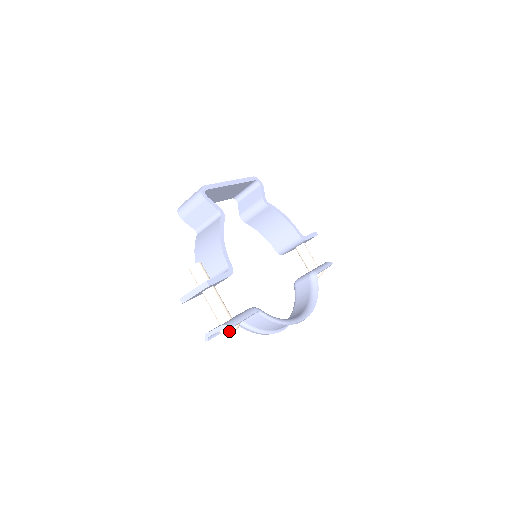
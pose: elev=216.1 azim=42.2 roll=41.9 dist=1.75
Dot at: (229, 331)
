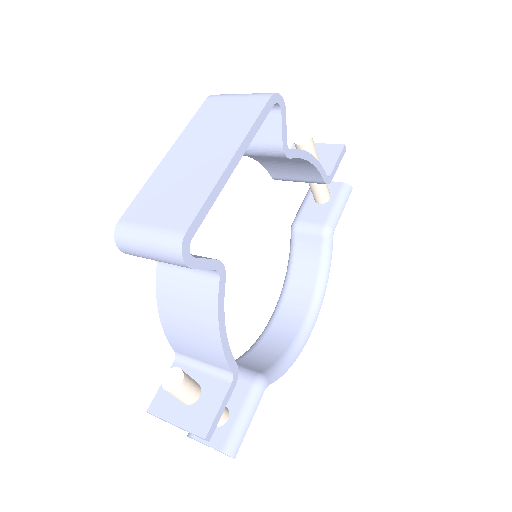
Dot at: occluded
